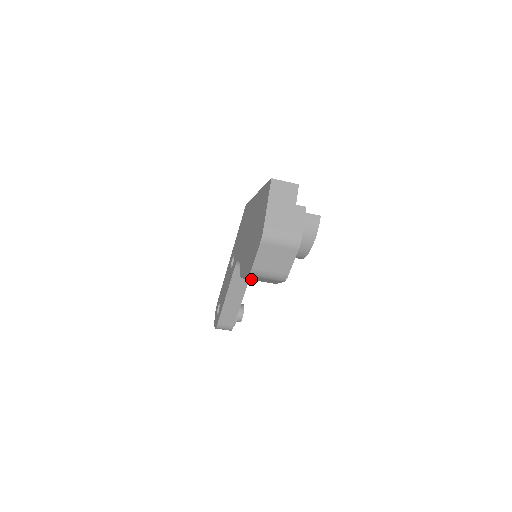
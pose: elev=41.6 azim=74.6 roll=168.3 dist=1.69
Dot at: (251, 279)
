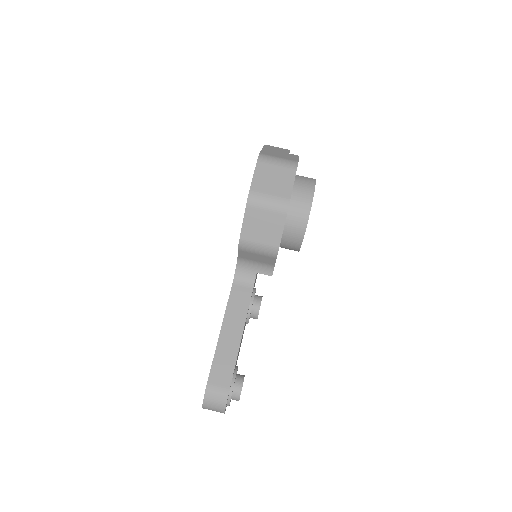
Dot at: (250, 237)
